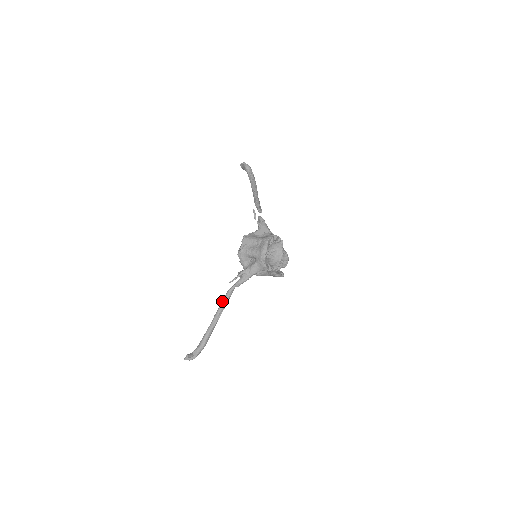
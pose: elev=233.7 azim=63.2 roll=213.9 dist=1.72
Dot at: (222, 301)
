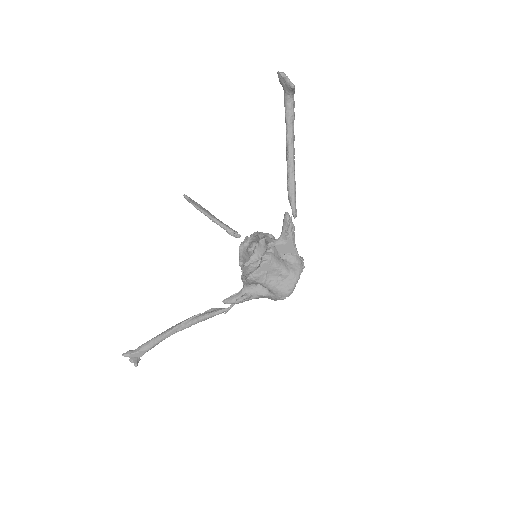
Dot at: (202, 319)
